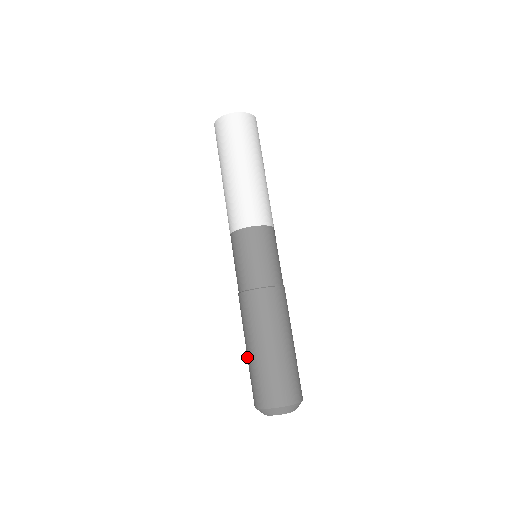
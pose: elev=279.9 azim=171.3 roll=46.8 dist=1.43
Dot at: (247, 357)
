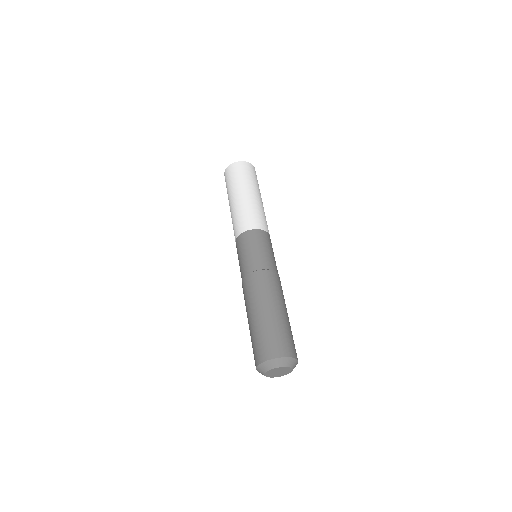
Dot at: occluded
